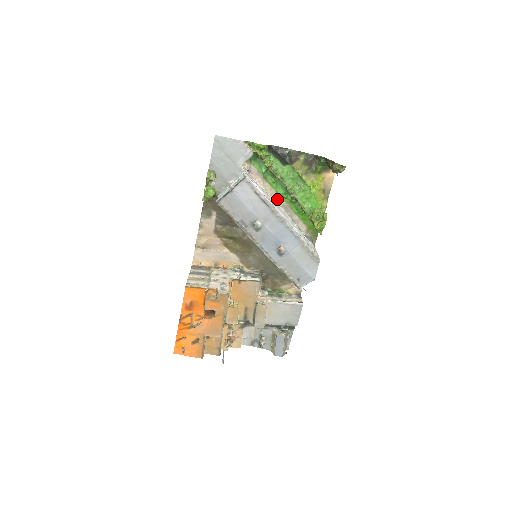
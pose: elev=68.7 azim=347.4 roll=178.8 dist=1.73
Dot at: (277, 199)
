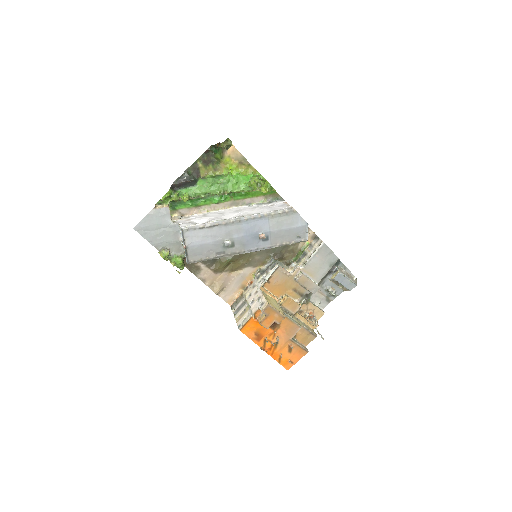
Dot at: (221, 207)
